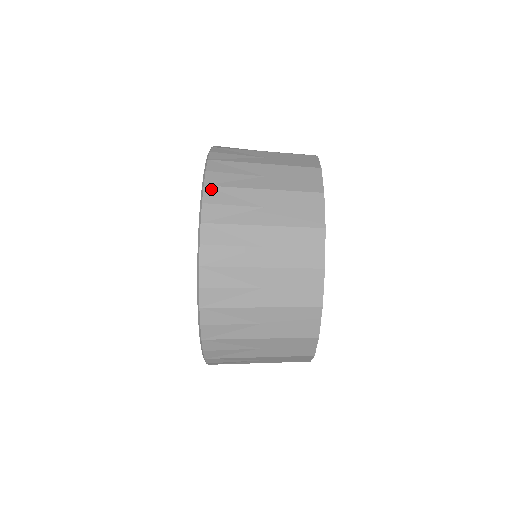
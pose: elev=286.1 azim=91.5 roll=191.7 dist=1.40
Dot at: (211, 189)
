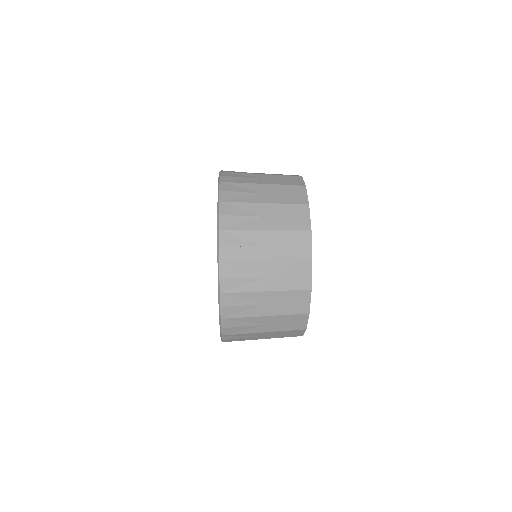
Dot at: occluded
